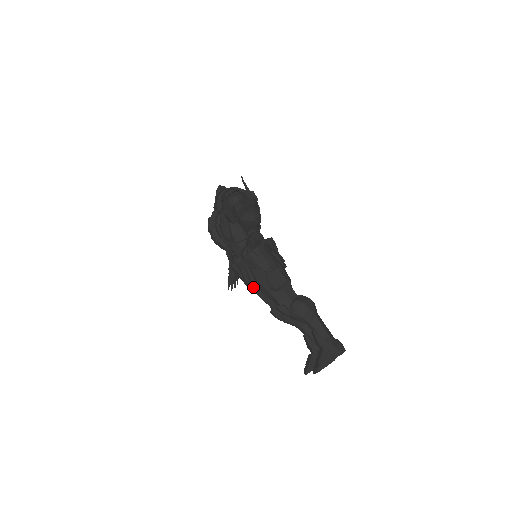
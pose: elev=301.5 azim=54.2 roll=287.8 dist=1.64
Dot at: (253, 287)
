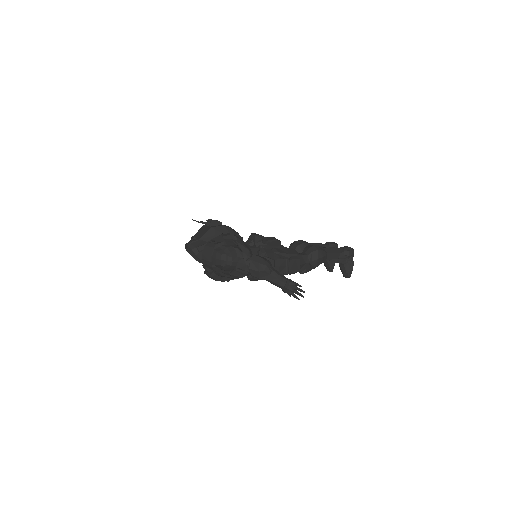
Dot at: occluded
